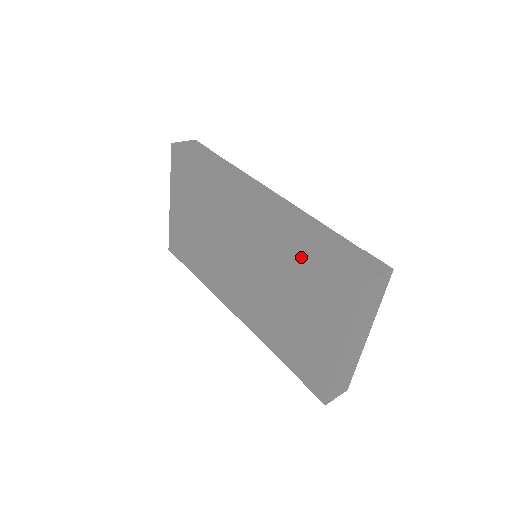
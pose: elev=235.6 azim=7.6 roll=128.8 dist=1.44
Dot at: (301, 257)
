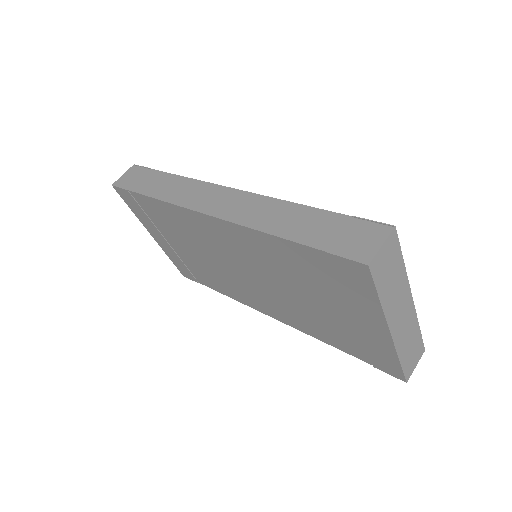
Dot at: (288, 256)
